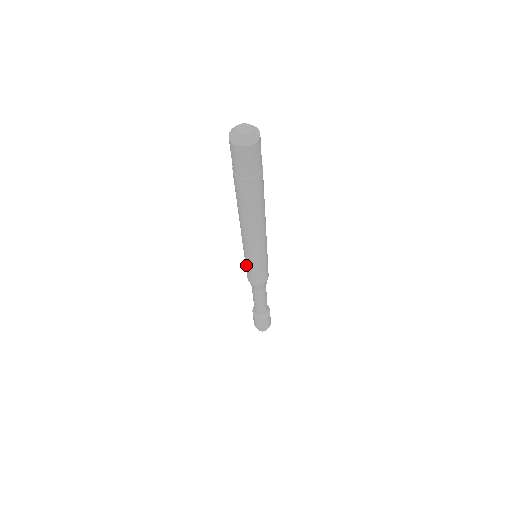
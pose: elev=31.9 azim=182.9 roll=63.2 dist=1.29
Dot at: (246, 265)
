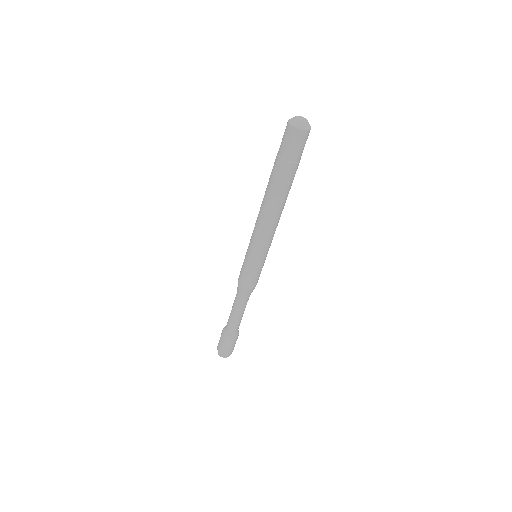
Dot at: (244, 260)
